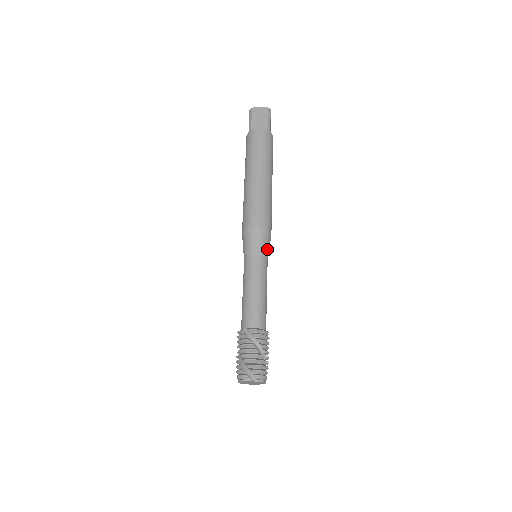
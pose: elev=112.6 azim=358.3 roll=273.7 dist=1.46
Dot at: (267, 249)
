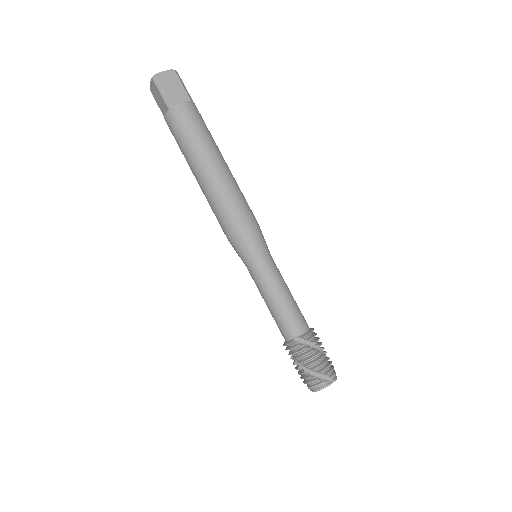
Dot at: (266, 244)
